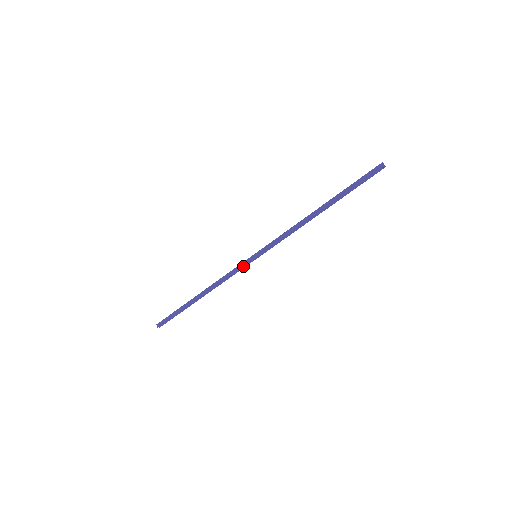
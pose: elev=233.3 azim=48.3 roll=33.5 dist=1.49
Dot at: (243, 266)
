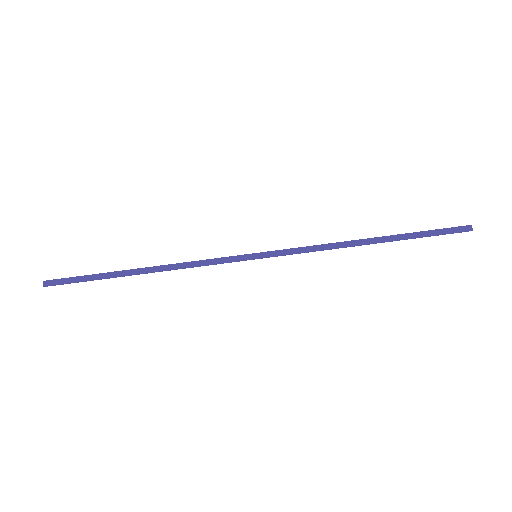
Dot at: (232, 261)
